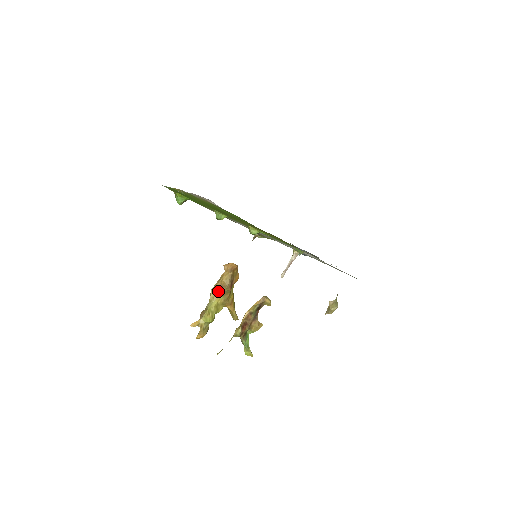
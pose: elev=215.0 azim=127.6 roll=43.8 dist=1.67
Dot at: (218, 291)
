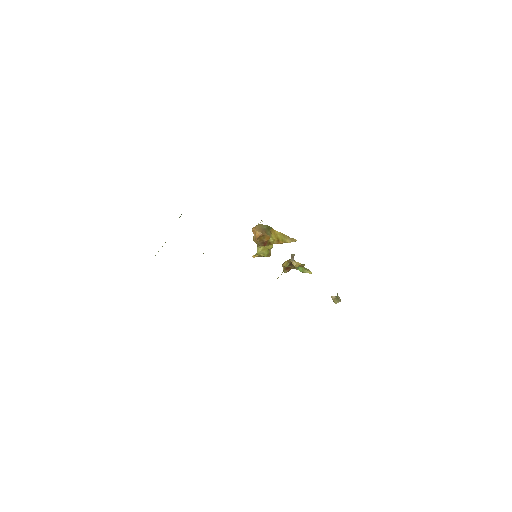
Dot at: occluded
